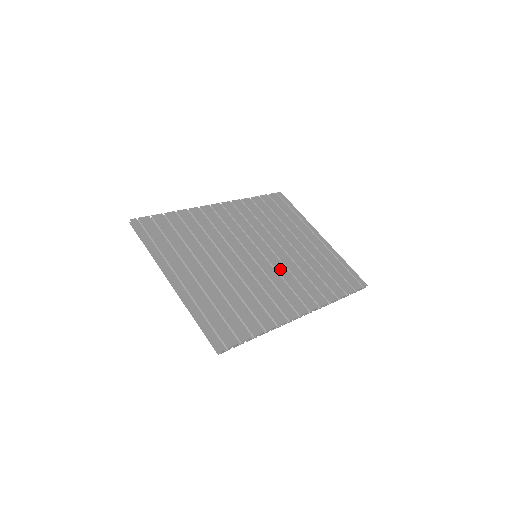
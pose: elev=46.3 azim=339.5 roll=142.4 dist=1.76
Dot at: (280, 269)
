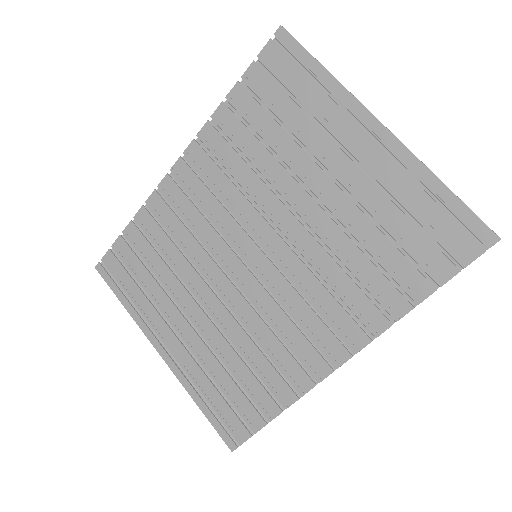
Dot at: (296, 274)
